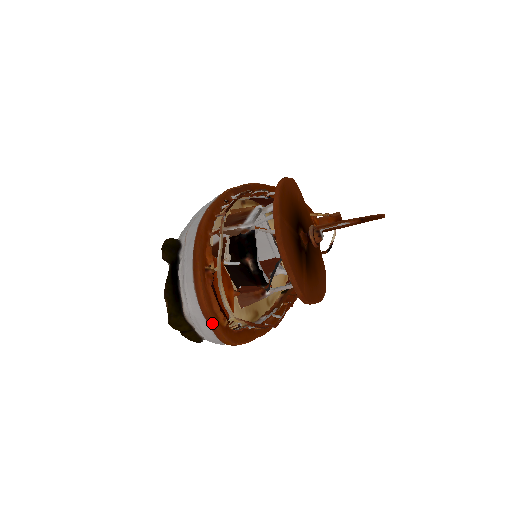
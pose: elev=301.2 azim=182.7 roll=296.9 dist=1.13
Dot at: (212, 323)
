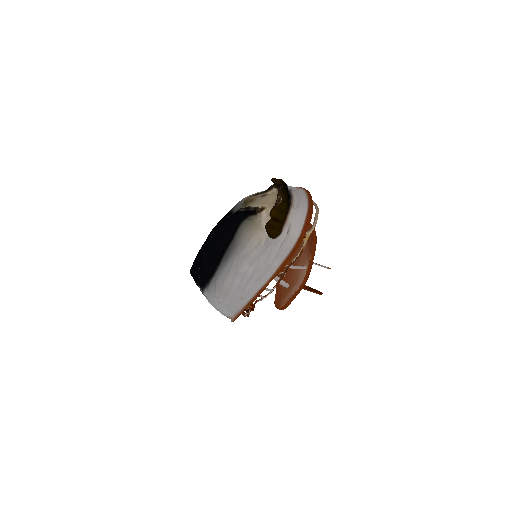
Dot at: (309, 221)
